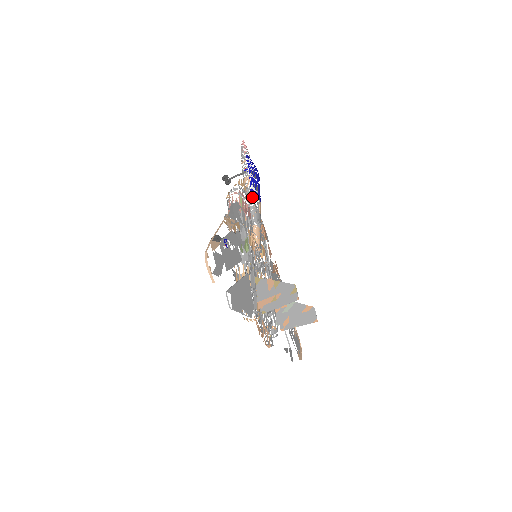
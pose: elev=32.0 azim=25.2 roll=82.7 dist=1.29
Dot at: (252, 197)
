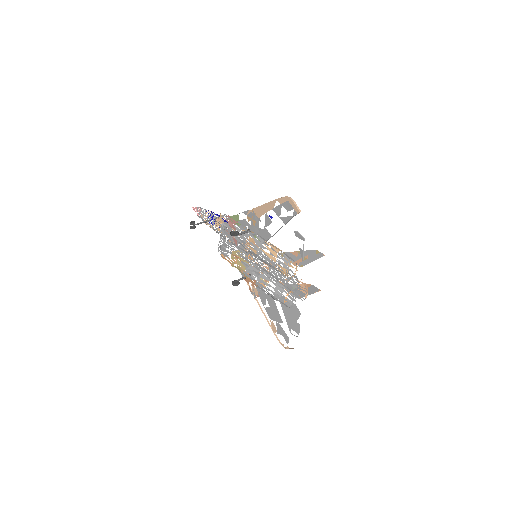
Dot at: (220, 235)
